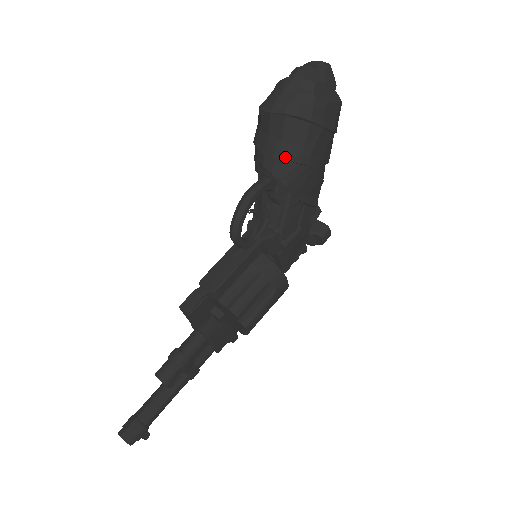
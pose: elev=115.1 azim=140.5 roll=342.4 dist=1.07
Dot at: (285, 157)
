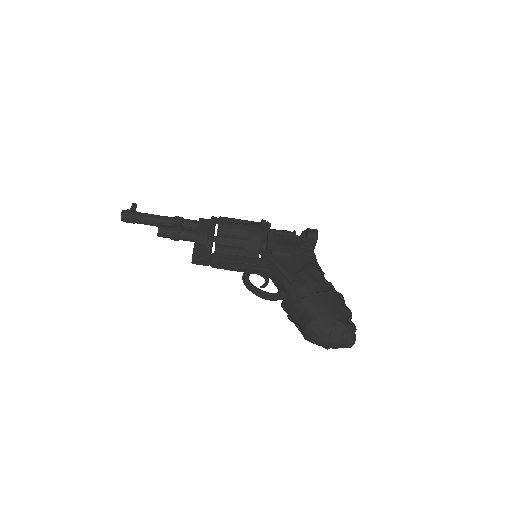
Dot at: (290, 320)
